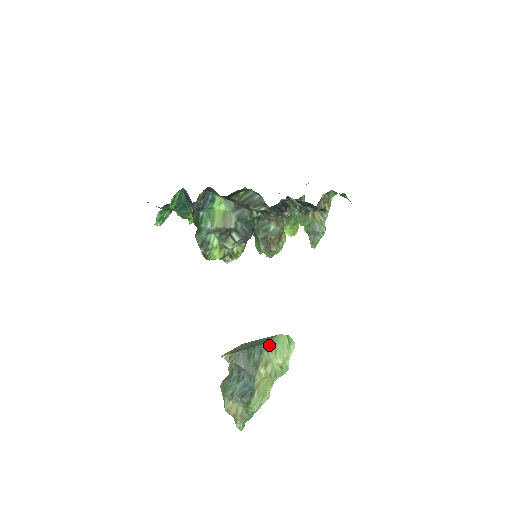
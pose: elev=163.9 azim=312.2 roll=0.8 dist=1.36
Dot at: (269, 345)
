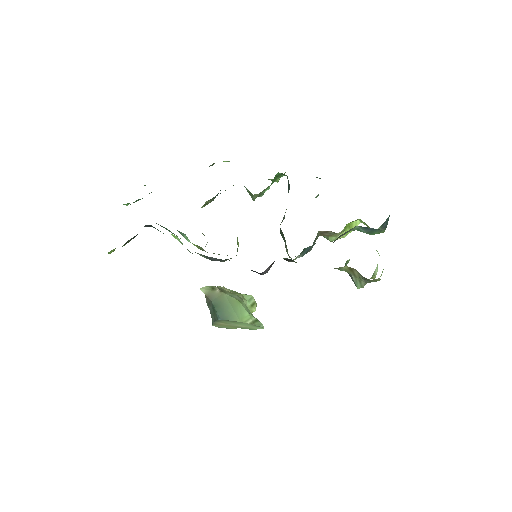
Dot at: (227, 321)
